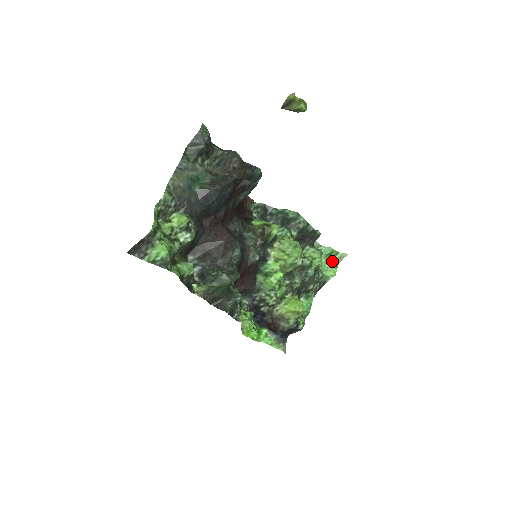
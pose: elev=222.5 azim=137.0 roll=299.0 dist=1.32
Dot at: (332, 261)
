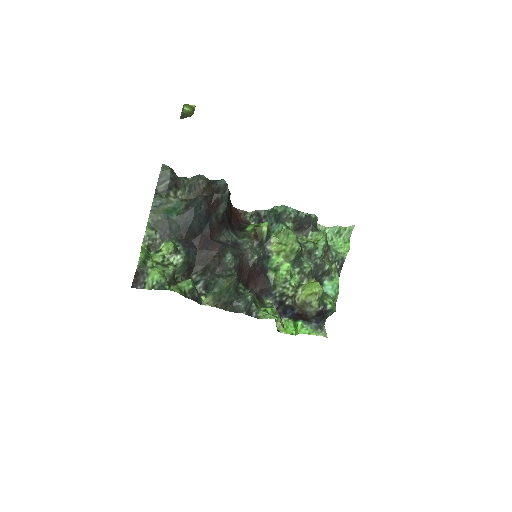
Dot at: (343, 237)
